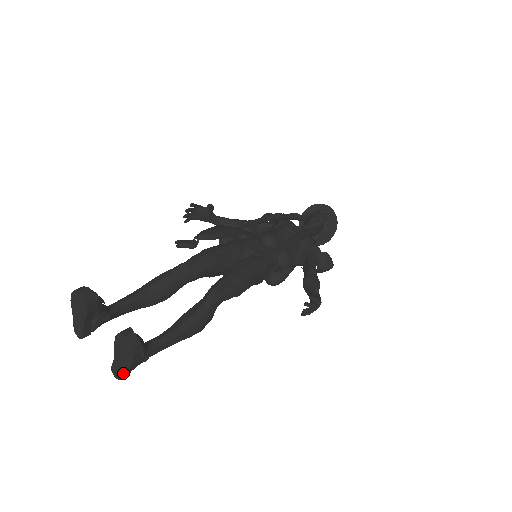
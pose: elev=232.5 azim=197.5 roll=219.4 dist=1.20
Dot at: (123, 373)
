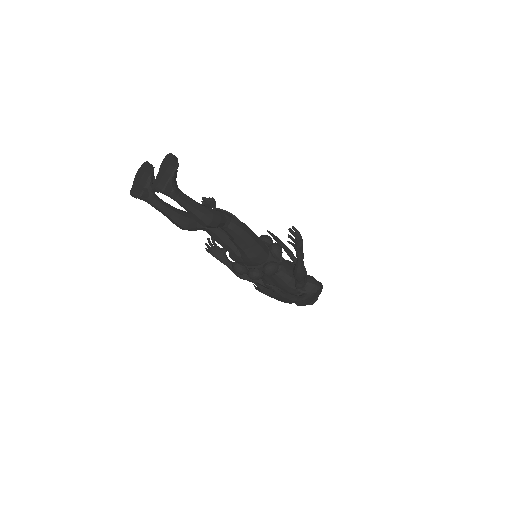
Dot at: (161, 178)
